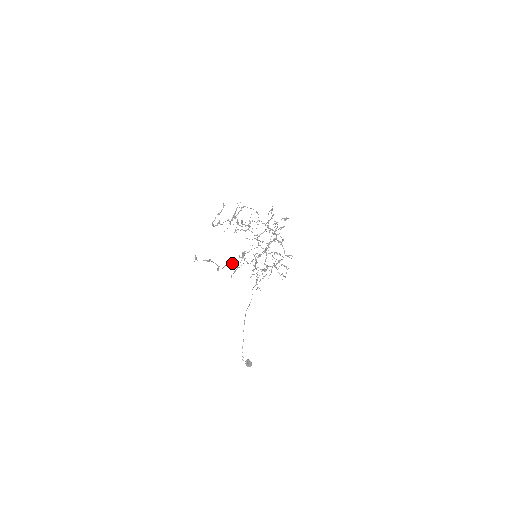
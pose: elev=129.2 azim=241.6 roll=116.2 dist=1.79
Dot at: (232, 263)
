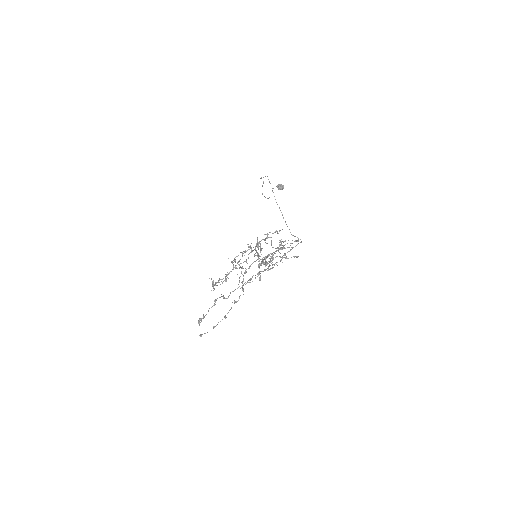
Dot at: occluded
